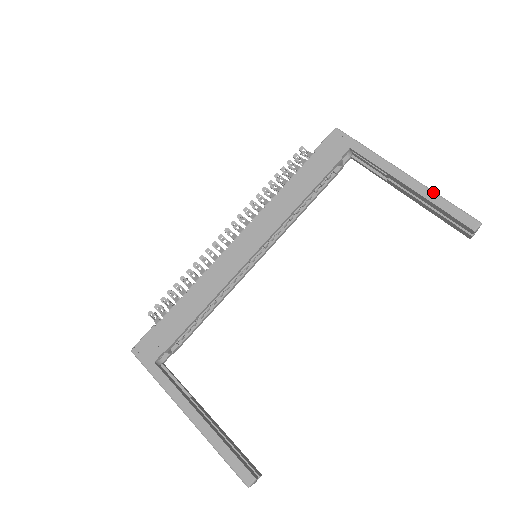
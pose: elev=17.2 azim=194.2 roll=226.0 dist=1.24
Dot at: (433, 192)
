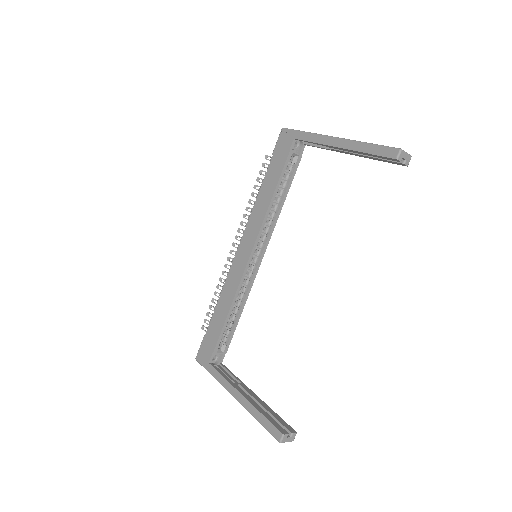
Dot at: (358, 142)
